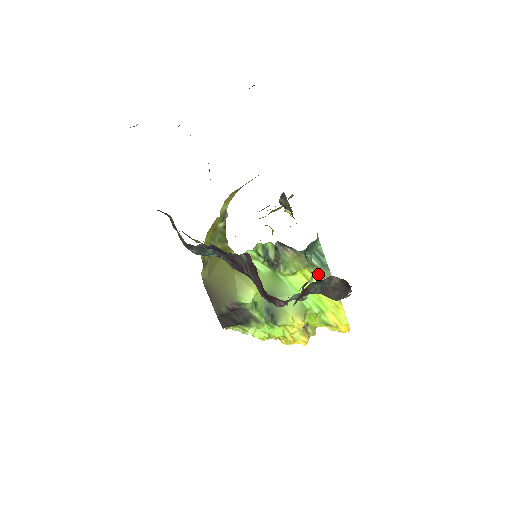
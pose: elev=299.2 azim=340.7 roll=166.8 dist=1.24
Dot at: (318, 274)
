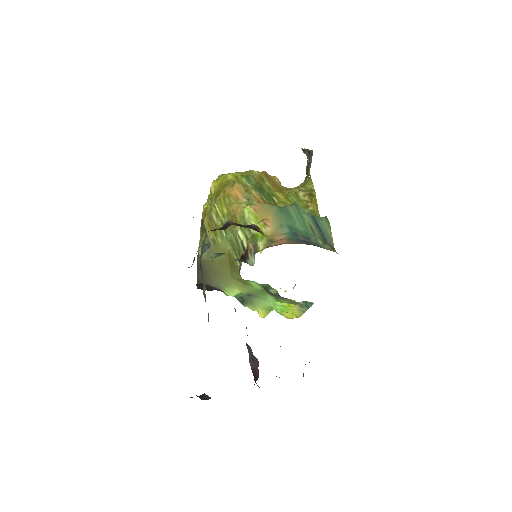
Dot at: (298, 304)
